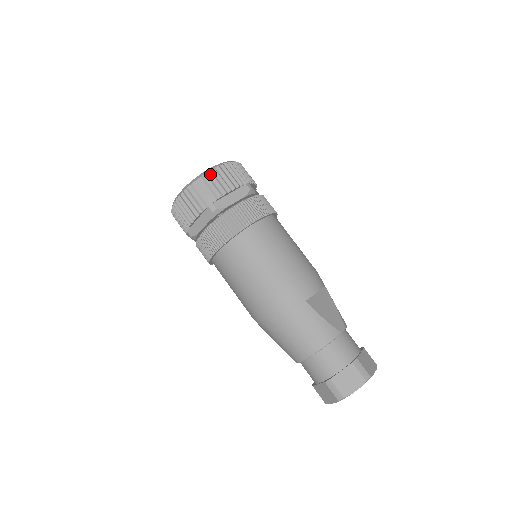
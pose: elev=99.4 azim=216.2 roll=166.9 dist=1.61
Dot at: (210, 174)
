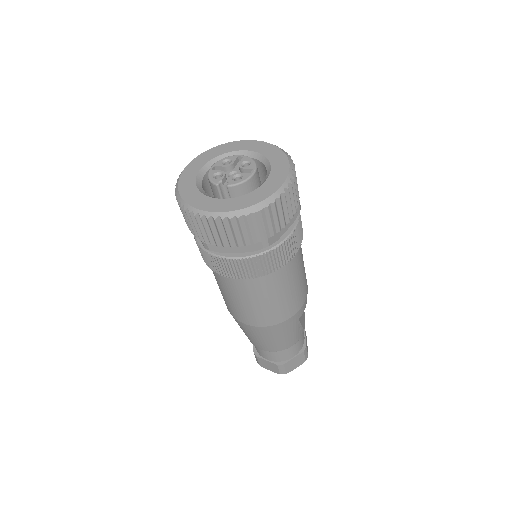
Dot at: (279, 202)
